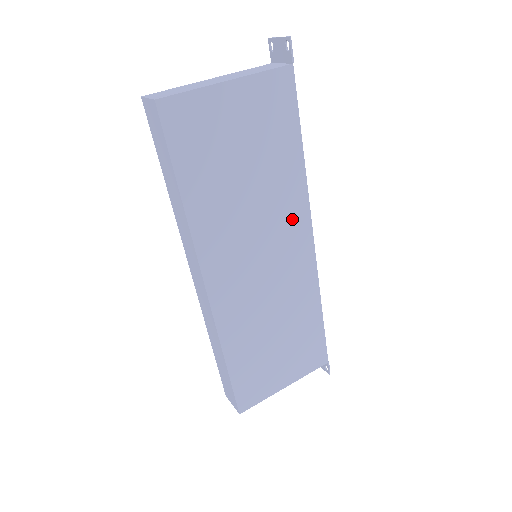
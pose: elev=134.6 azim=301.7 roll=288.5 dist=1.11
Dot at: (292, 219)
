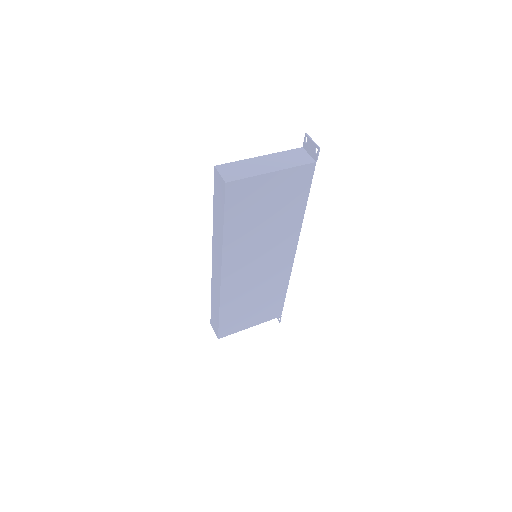
Dot at: (286, 242)
